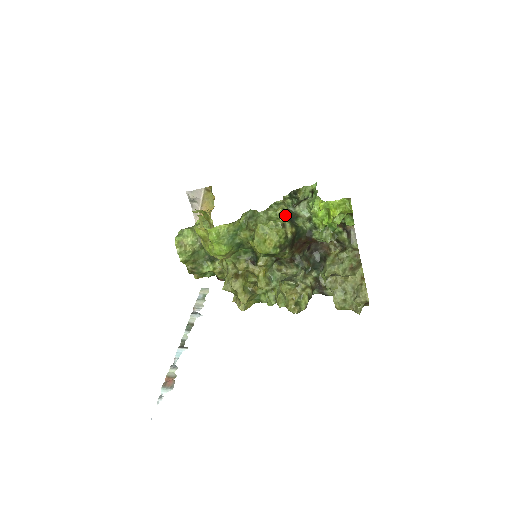
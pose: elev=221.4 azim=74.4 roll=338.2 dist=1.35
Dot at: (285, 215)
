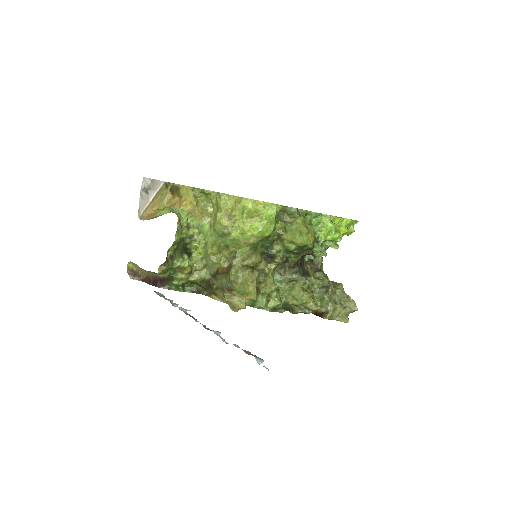
Dot at: occluded
